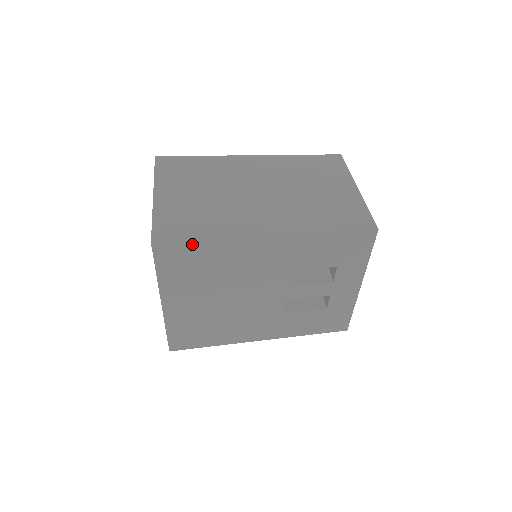
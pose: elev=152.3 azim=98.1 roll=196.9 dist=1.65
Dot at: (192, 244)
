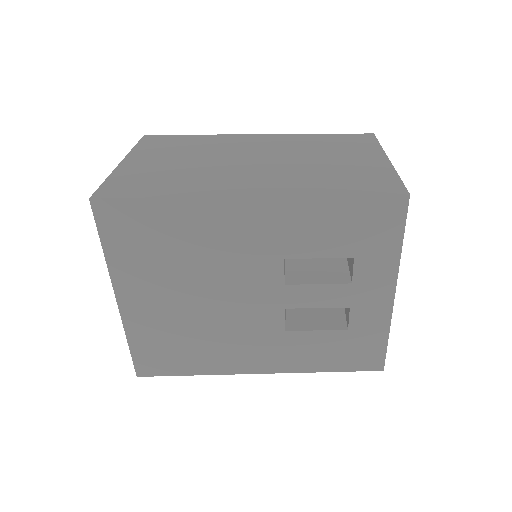
Dot at: (143, 204)
